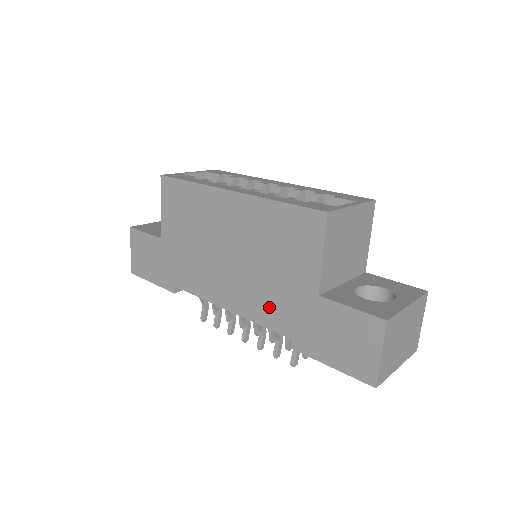
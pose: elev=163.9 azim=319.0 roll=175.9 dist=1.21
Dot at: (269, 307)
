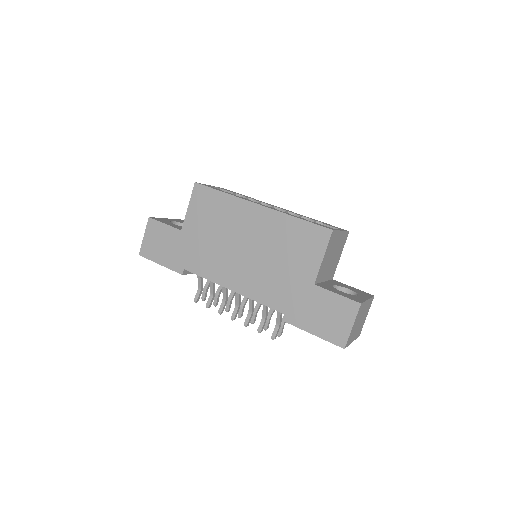
Dot at: (272, 290)
